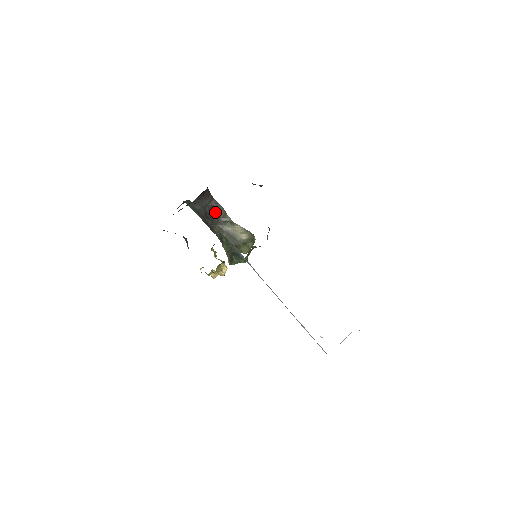
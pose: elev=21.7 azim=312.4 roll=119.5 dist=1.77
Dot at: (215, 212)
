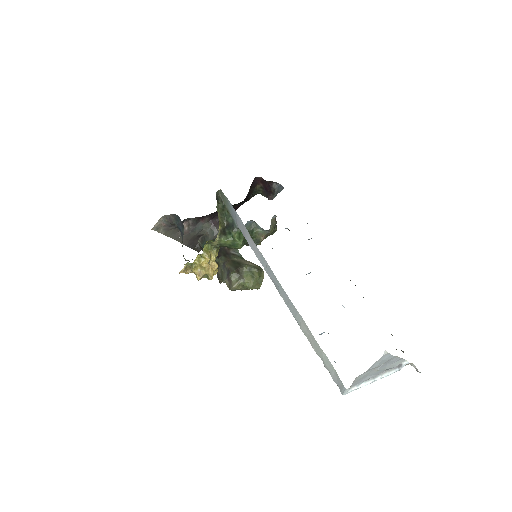
Dot at: occluded
